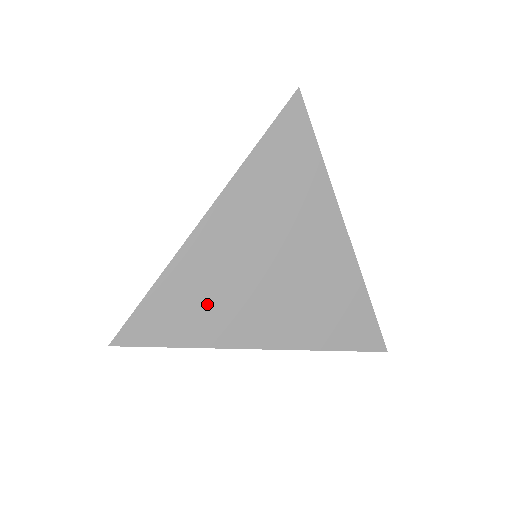
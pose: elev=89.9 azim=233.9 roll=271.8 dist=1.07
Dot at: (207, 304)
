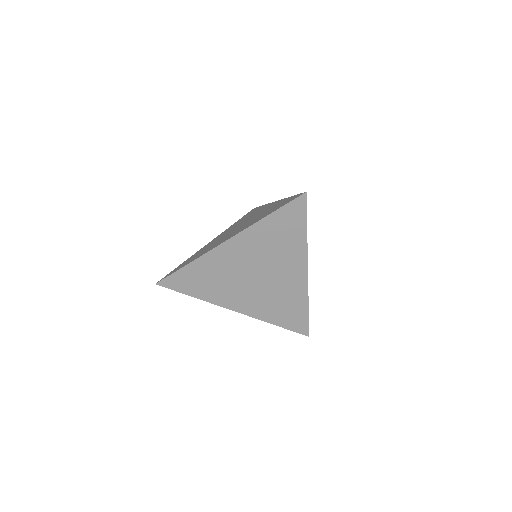
Dot at: (213, 282)
